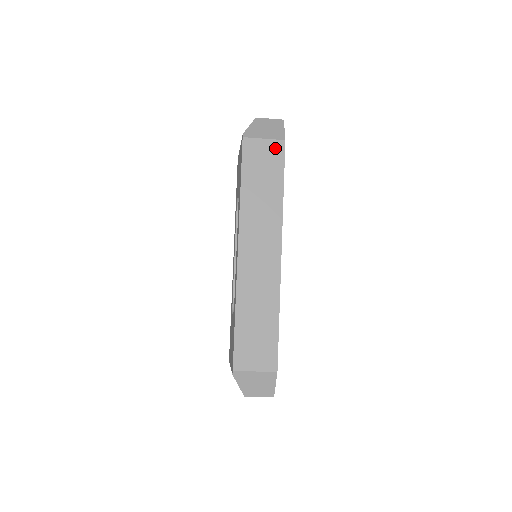
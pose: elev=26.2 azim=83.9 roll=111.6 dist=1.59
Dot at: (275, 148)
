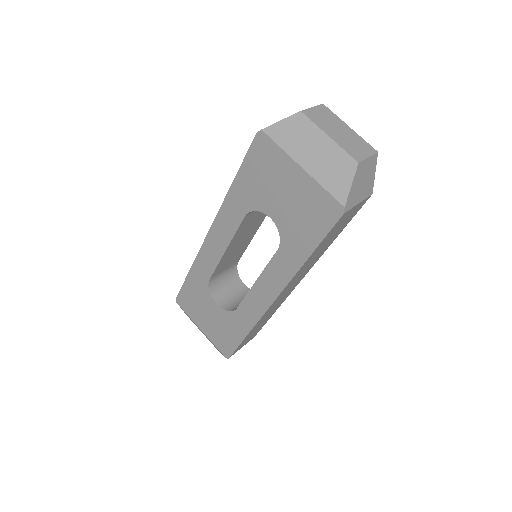
Dot at: occluded
